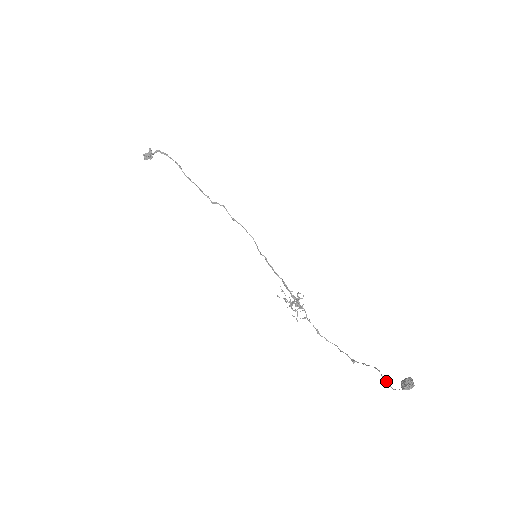
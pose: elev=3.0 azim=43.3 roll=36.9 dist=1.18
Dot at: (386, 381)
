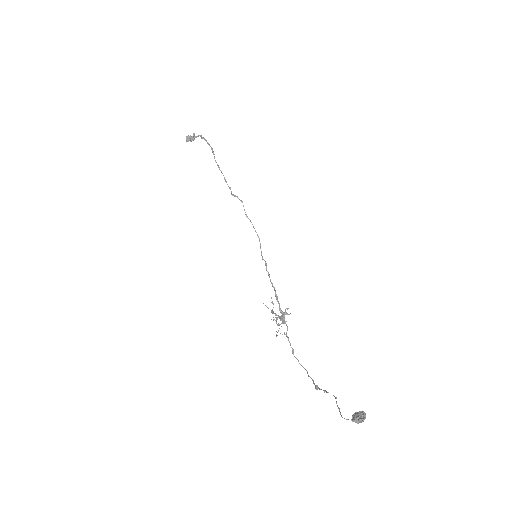
Dot at: (338, 408)
